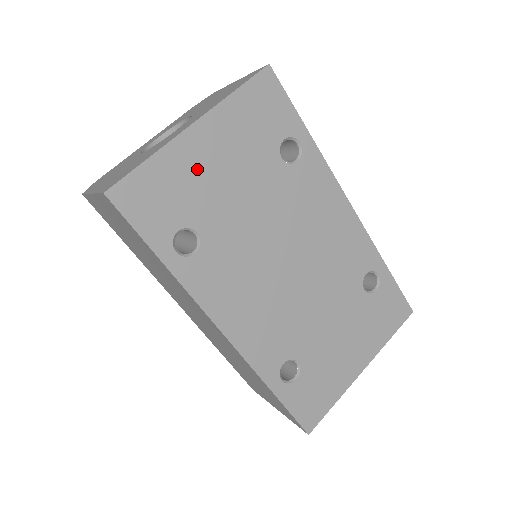
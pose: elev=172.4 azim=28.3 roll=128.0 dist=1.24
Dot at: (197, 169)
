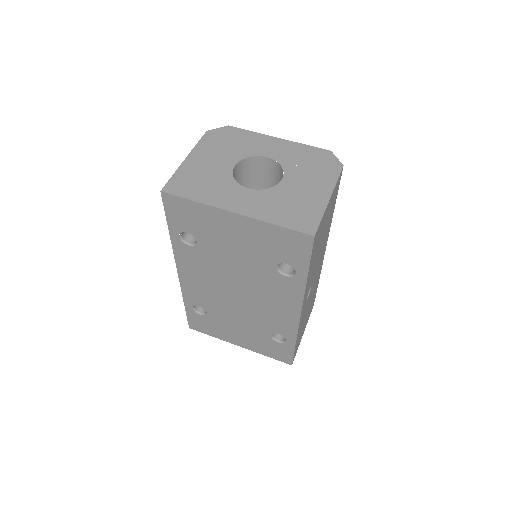
Dot at: (219, 227)
